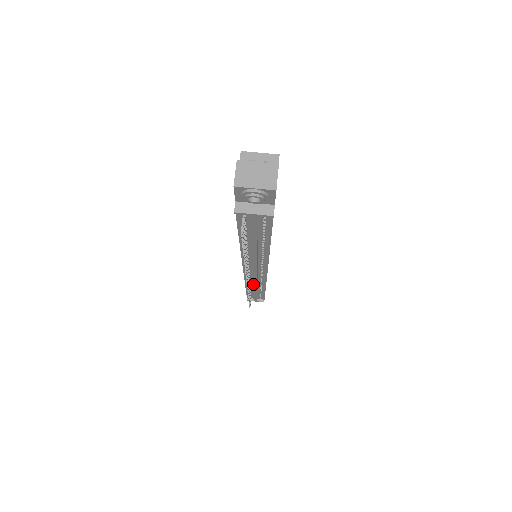
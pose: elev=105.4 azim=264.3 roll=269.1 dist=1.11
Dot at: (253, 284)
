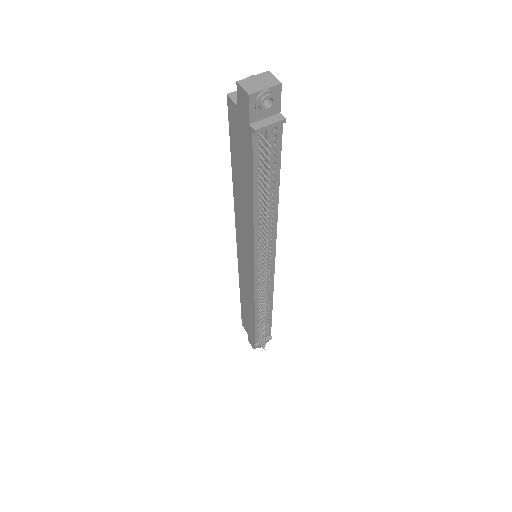
Dot at: occluded
